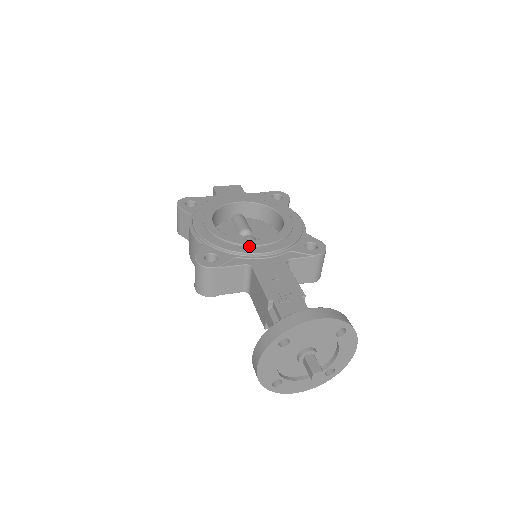
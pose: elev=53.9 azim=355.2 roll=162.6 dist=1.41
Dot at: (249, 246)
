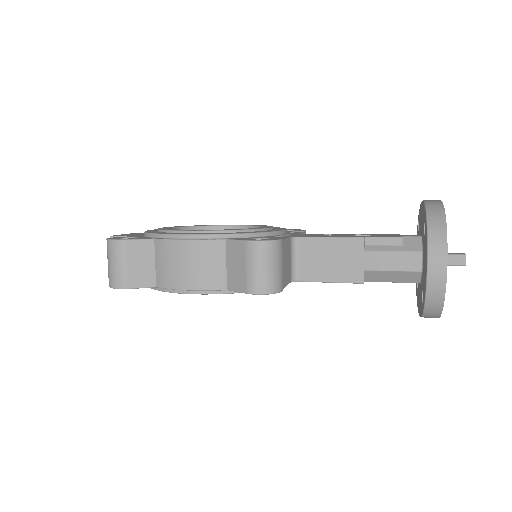
Dot at: (266, 230)
